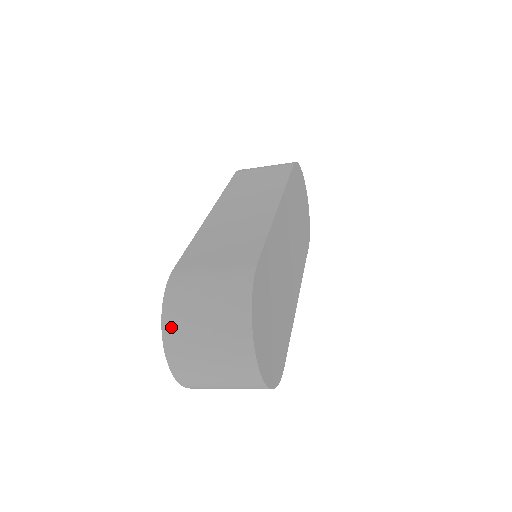
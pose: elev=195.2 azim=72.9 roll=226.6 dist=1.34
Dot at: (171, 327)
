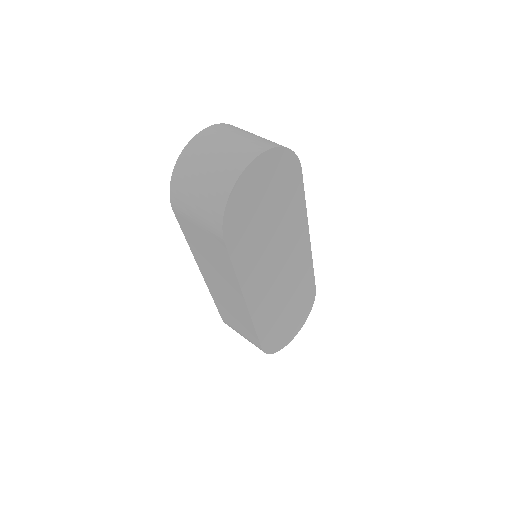
Dot at: occluded
